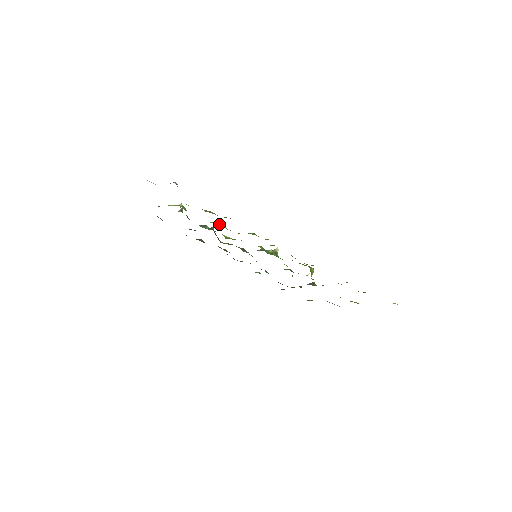
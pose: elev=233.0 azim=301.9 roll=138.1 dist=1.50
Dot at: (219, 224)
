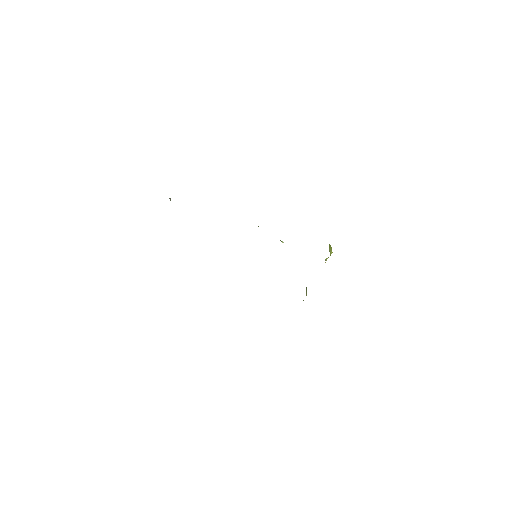
Dot at: occluded
